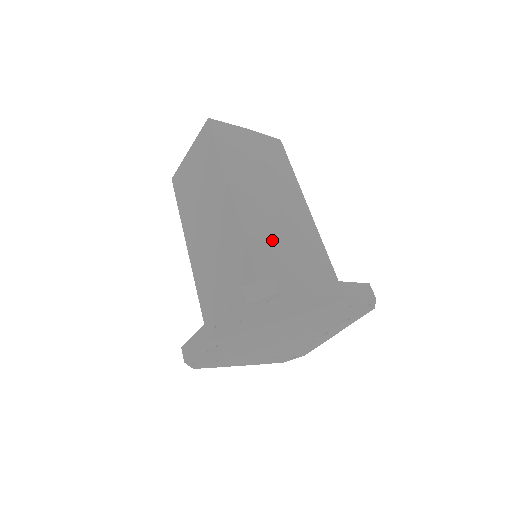
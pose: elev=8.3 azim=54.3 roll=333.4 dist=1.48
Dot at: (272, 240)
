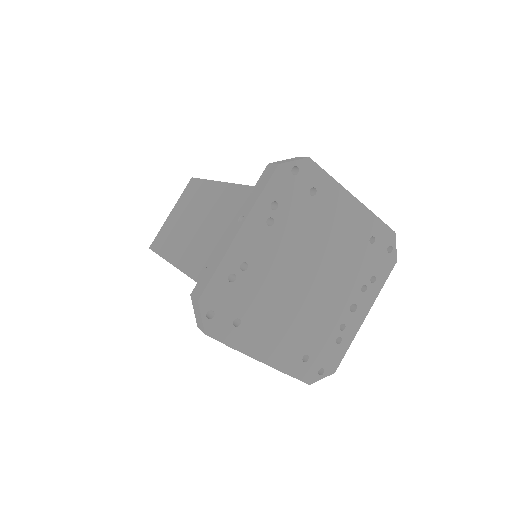
Dot at: occluded
